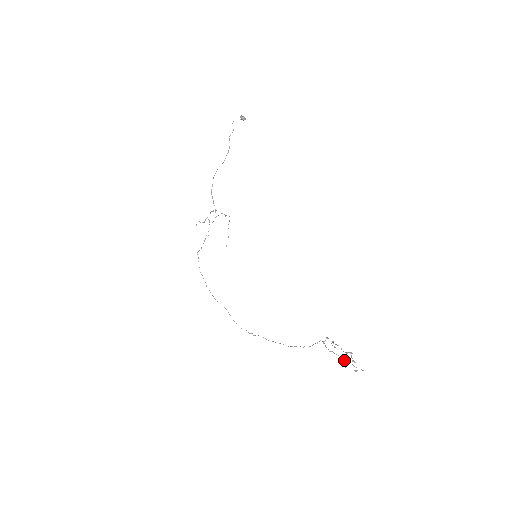
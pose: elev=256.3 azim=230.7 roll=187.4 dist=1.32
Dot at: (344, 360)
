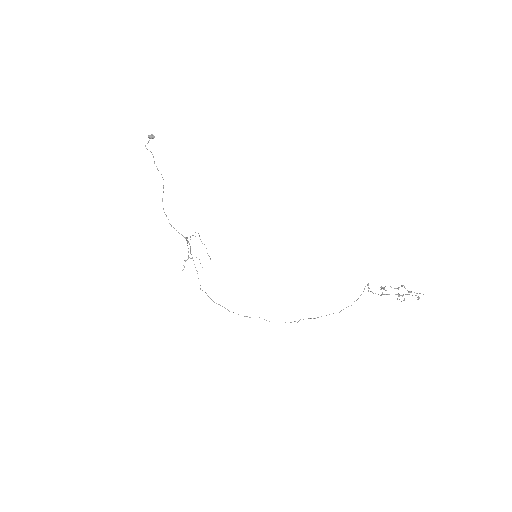
Dot at: occluded
